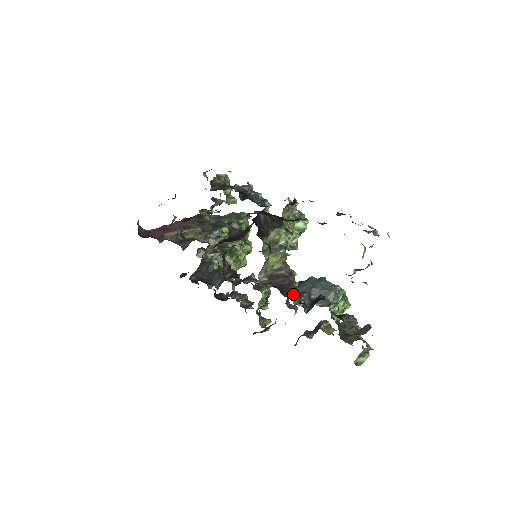
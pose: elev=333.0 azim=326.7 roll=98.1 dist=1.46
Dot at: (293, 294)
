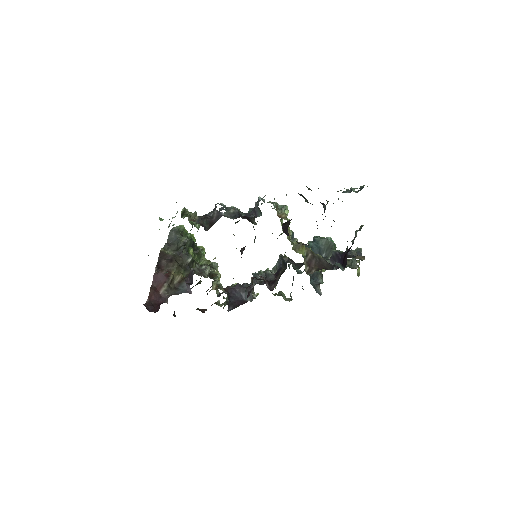
Dot at: (330, 264)
